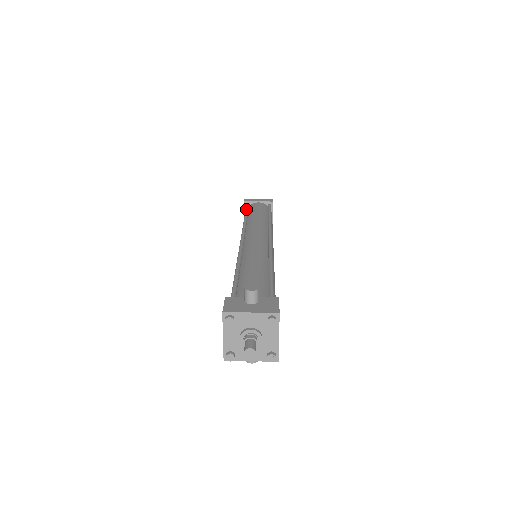
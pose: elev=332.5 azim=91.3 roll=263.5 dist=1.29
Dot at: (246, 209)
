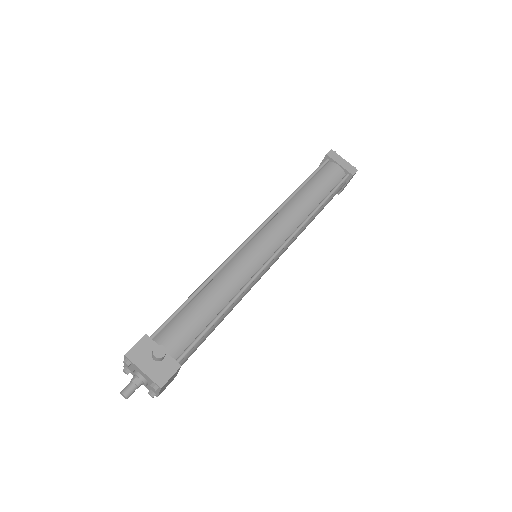
Dot at: (315, 171)
